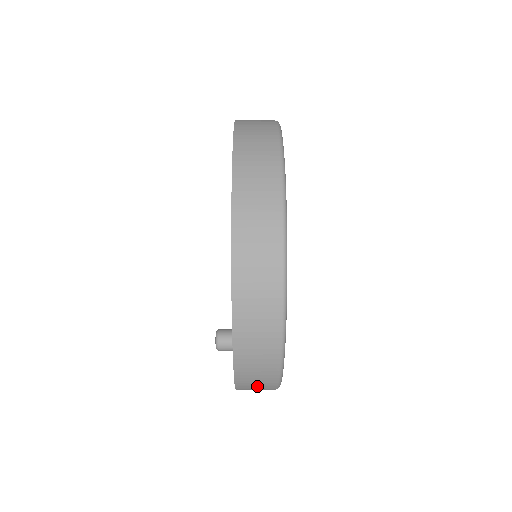
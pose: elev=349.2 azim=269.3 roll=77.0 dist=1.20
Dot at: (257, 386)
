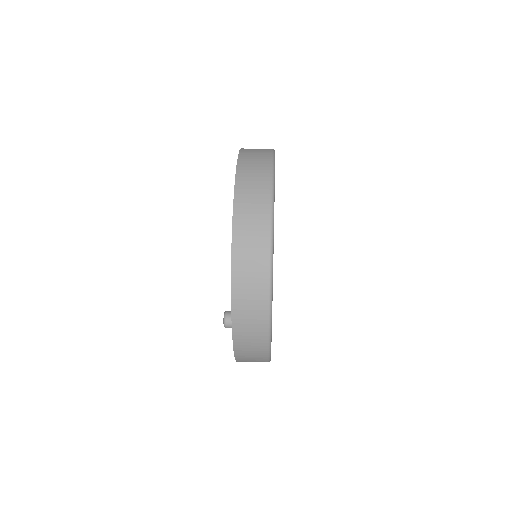
Dot at: (252, 360)
